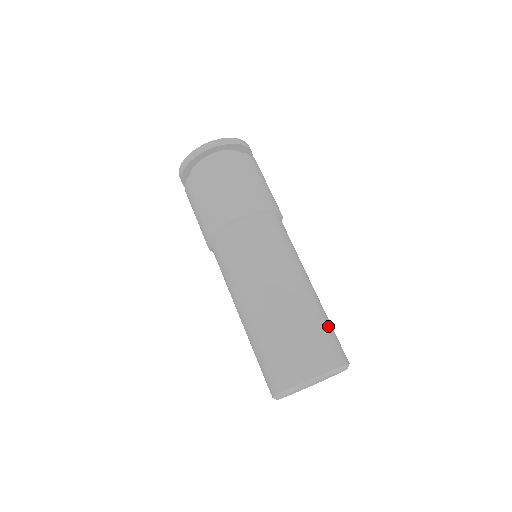
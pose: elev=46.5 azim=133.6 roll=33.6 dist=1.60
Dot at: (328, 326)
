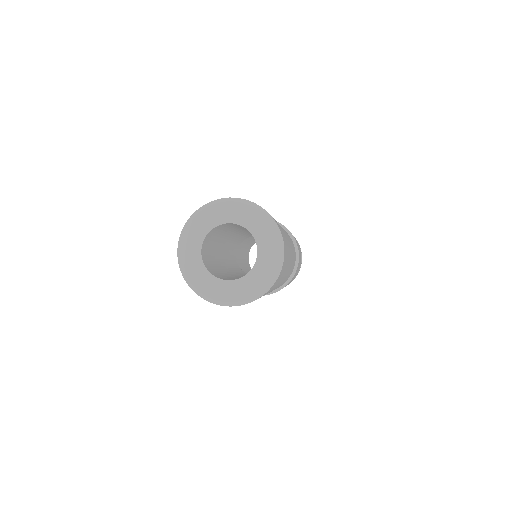
Dot at: (279, 225)
